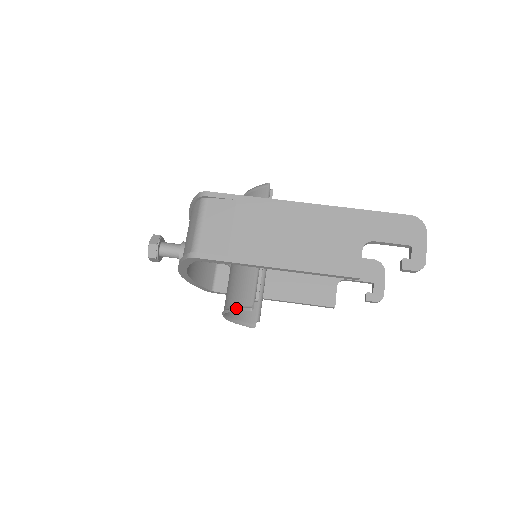
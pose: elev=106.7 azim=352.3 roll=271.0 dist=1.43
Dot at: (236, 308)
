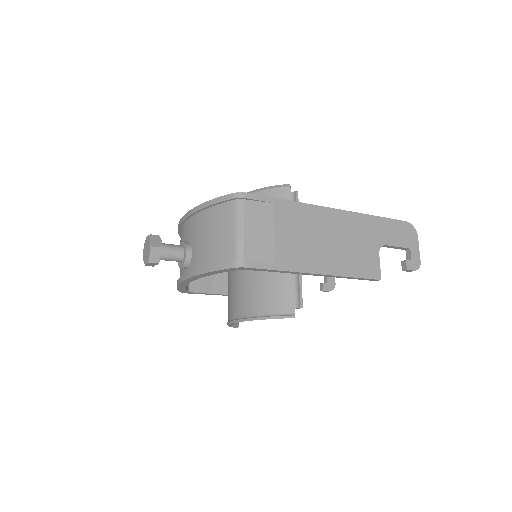
Dot at: (274, 316)
